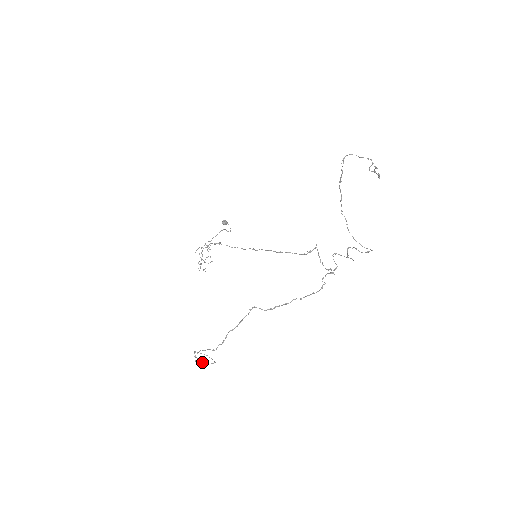
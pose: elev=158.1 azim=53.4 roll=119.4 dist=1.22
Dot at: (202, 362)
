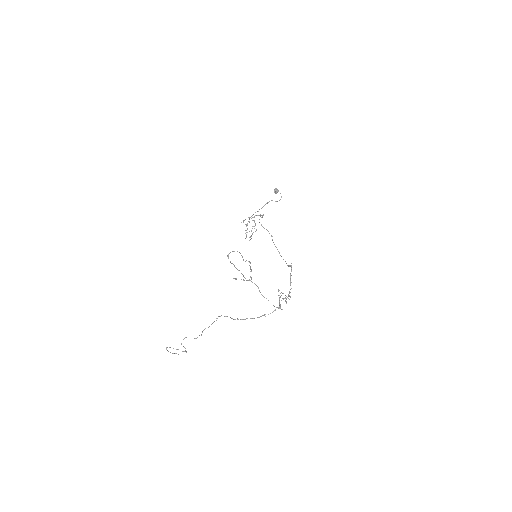
Dot at: (184, 347)
